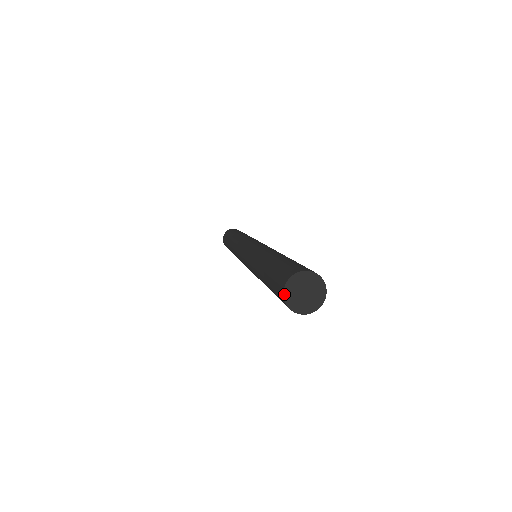
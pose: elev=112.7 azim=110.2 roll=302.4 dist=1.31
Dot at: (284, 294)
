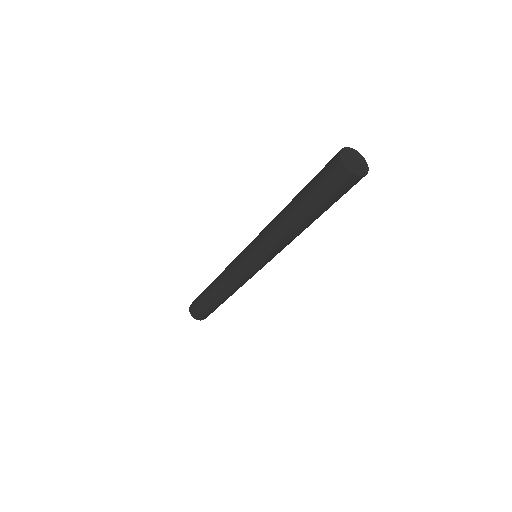
Dot at: (341, 159)
